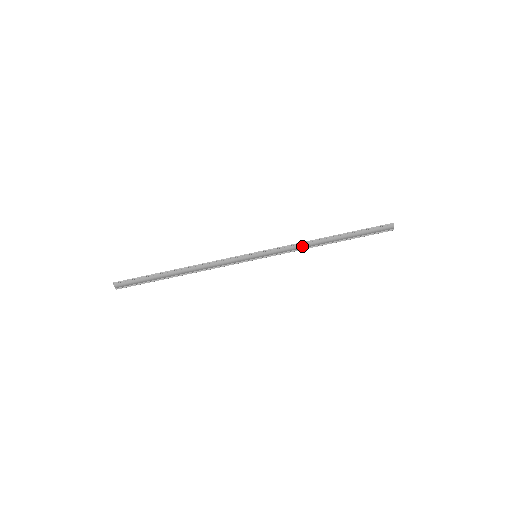
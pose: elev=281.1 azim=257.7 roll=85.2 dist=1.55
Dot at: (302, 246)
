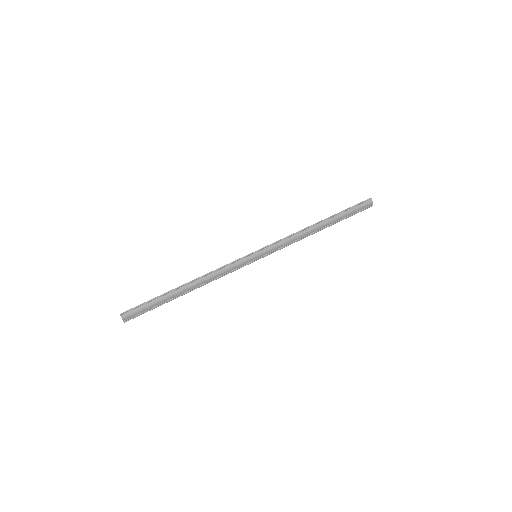
Dot at: (296, 237)
